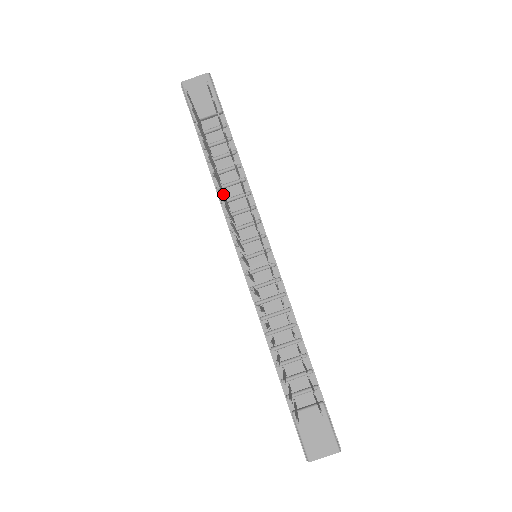
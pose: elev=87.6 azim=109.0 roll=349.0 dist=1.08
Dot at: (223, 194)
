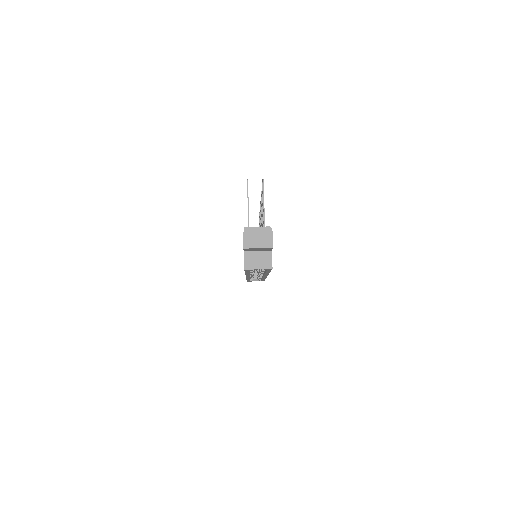
Dot at: occluded
